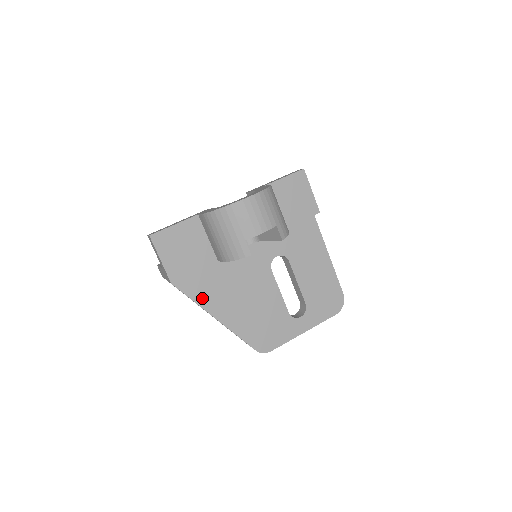
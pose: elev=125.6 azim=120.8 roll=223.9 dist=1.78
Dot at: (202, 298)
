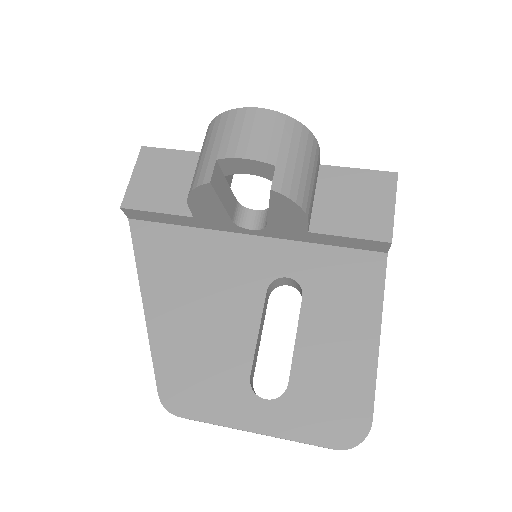
Dot at: (148, 264)
